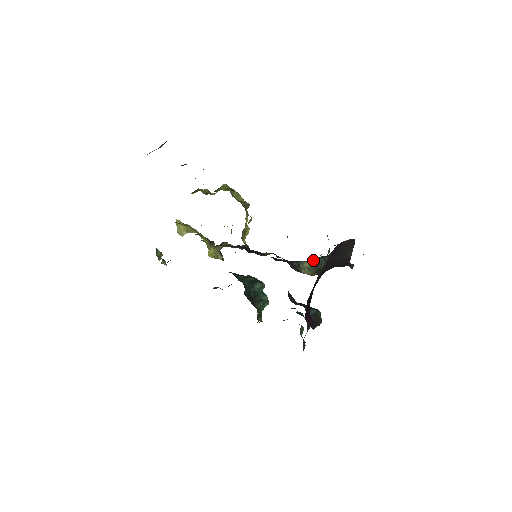
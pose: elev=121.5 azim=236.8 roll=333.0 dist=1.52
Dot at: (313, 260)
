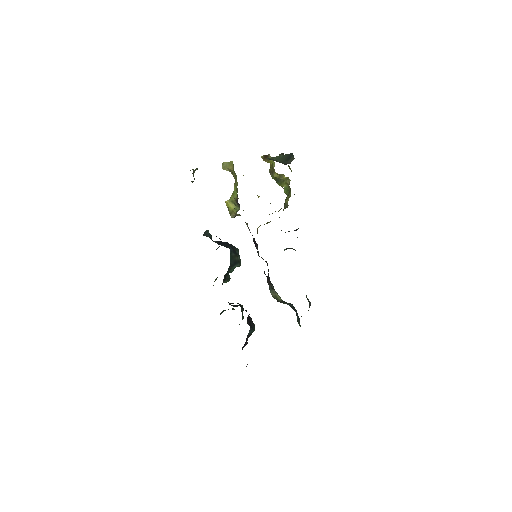
Dot at: (284, 301)
